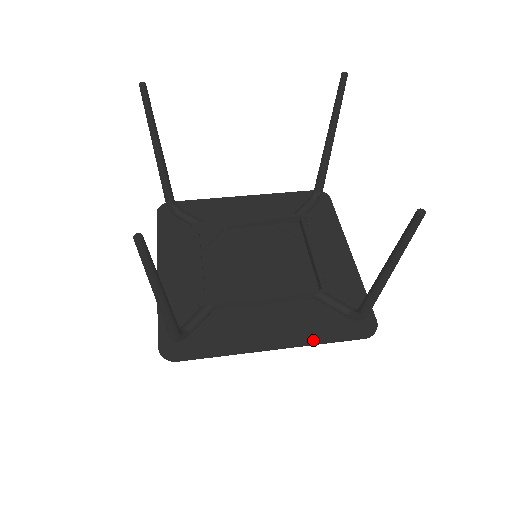
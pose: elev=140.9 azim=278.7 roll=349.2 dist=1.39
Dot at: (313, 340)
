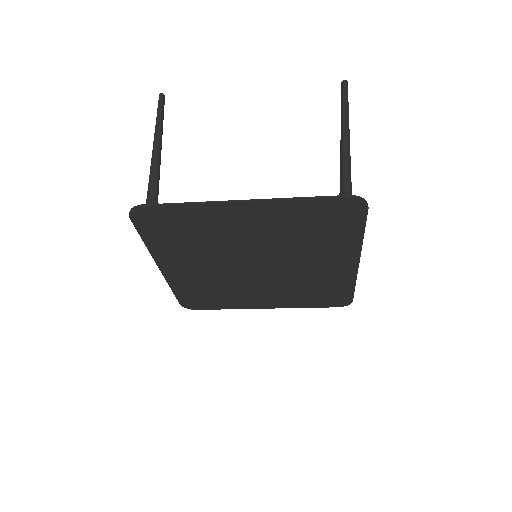
Dot at: (289, 201)
